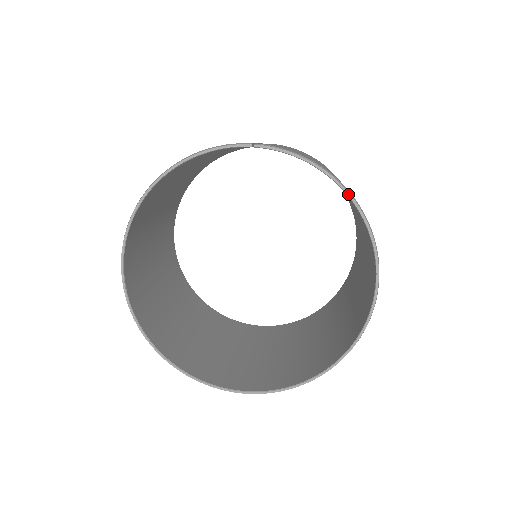
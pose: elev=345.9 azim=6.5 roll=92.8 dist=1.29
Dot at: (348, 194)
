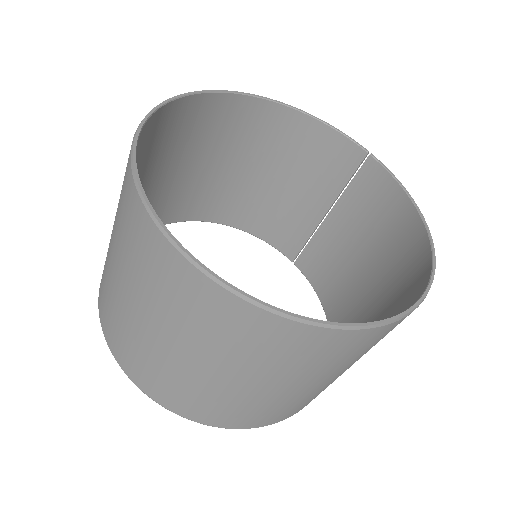
Dot at: (427, 226)
